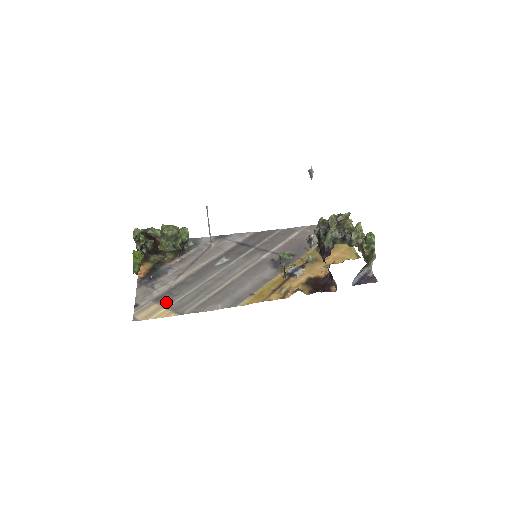
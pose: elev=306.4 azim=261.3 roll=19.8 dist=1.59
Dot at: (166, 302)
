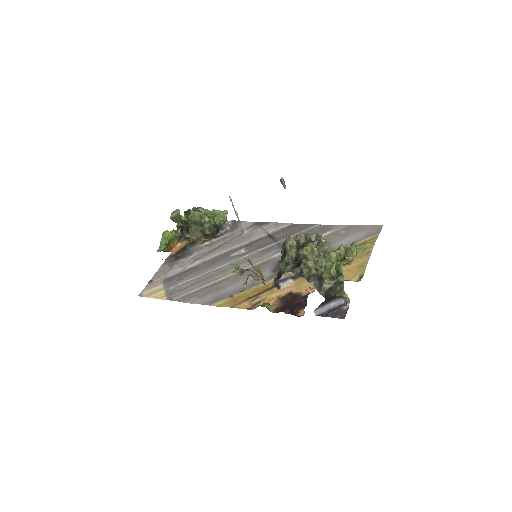
Dot at: (169, 284)
